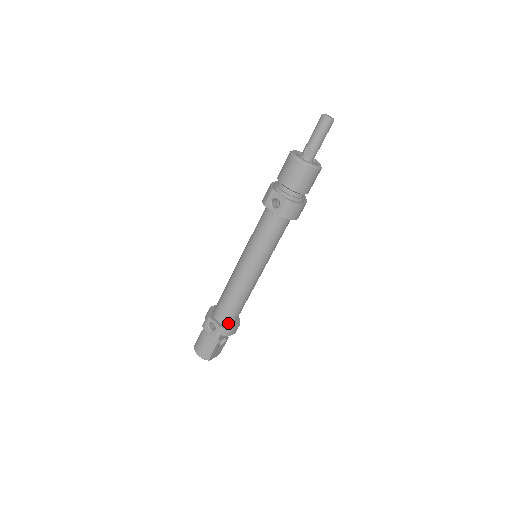
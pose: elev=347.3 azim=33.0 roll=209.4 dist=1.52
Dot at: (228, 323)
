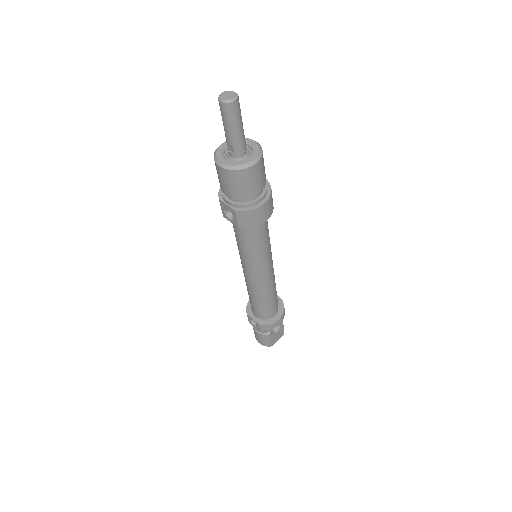
Dot at: (267, 318)
